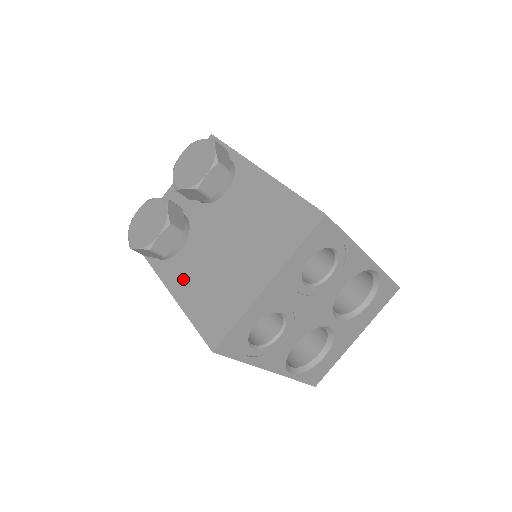
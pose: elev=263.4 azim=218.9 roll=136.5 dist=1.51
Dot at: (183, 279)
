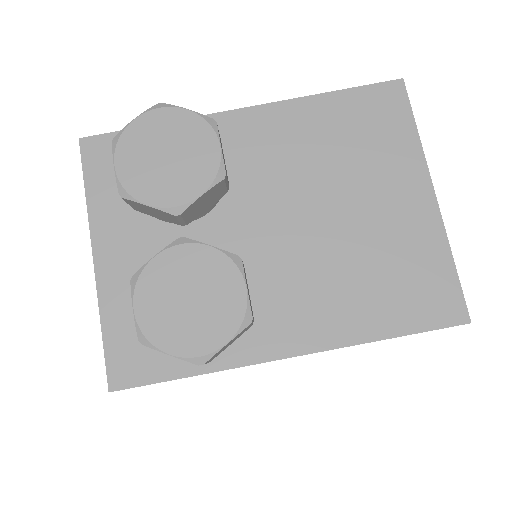
Dot at: (309, 317)
